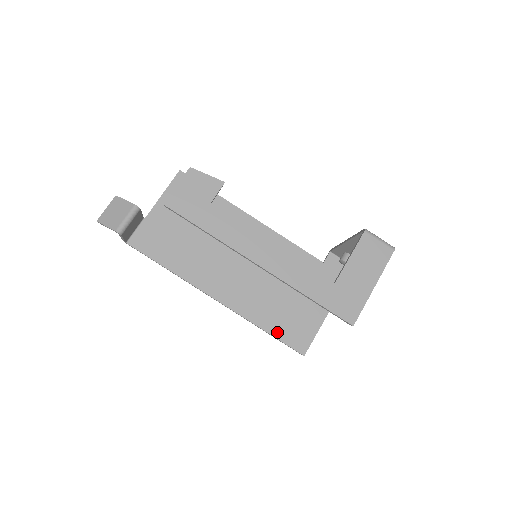
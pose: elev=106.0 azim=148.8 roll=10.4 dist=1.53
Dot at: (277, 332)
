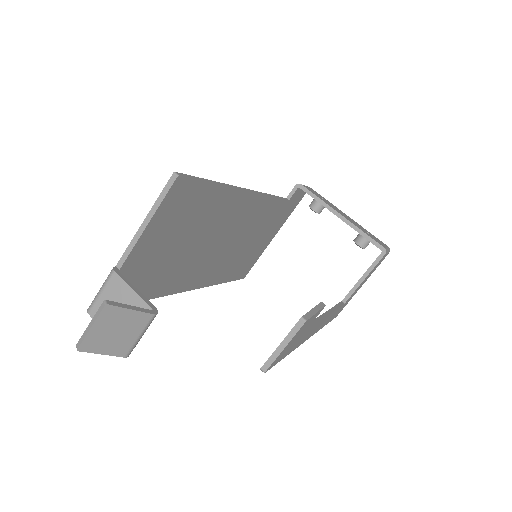
Dot at: (232, 277)
